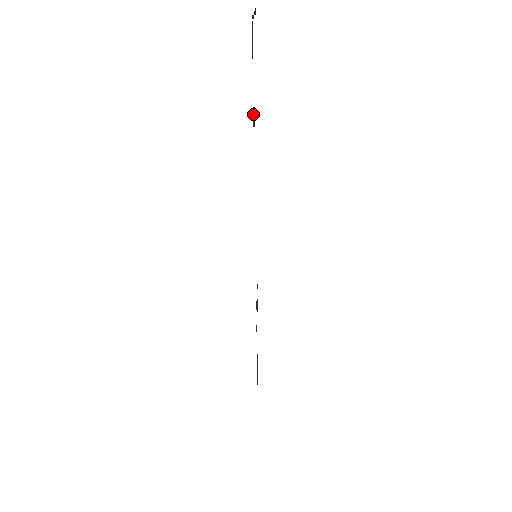
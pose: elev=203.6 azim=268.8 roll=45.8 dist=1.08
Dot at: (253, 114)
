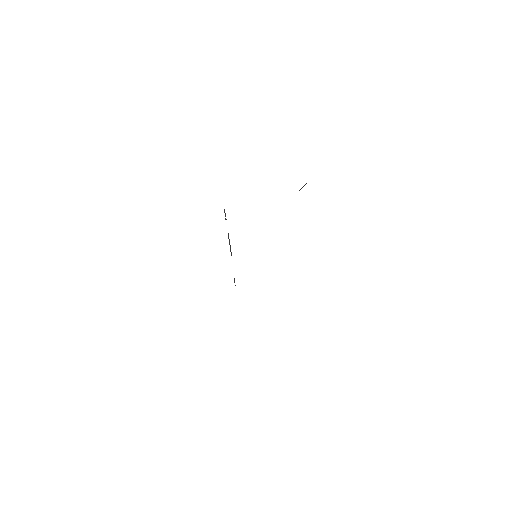
Dot at: (304, 185)
